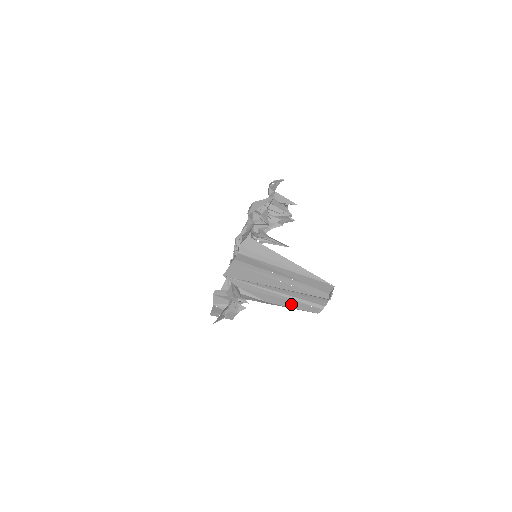
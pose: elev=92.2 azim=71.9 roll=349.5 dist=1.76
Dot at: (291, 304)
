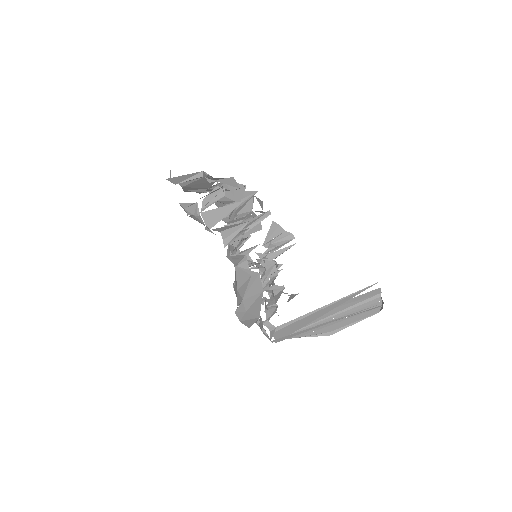
Dot at: (351, 321)
